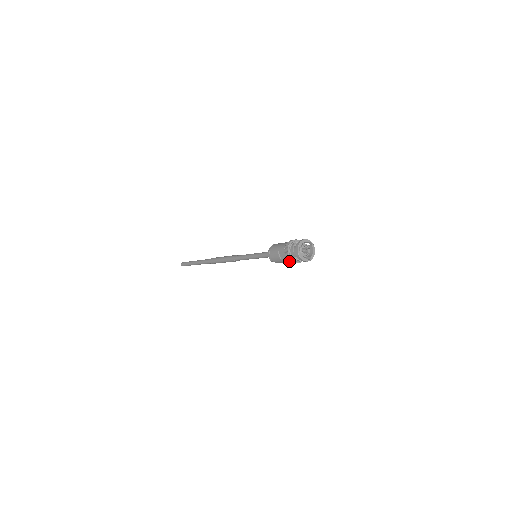
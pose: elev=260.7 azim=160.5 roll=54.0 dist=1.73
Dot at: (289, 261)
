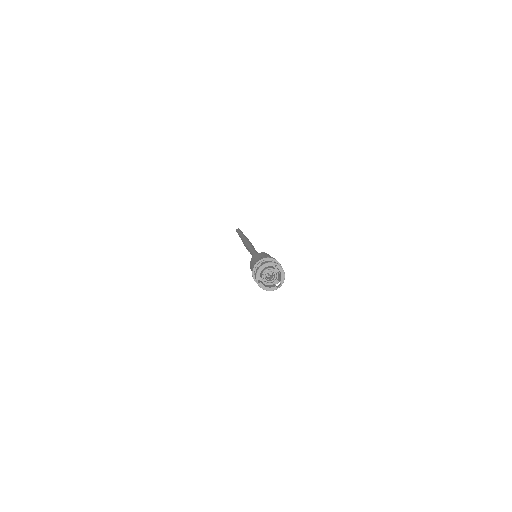
Dot at: occluded
